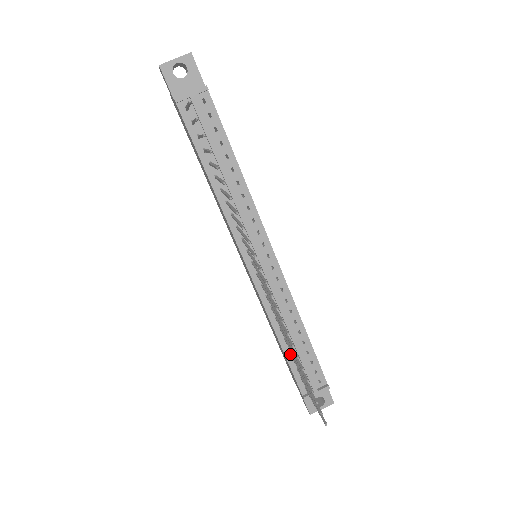
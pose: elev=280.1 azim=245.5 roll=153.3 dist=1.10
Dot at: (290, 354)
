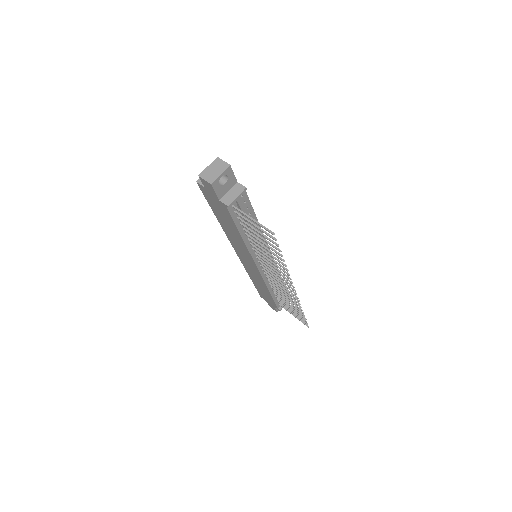
Dot at: (274, 295)
